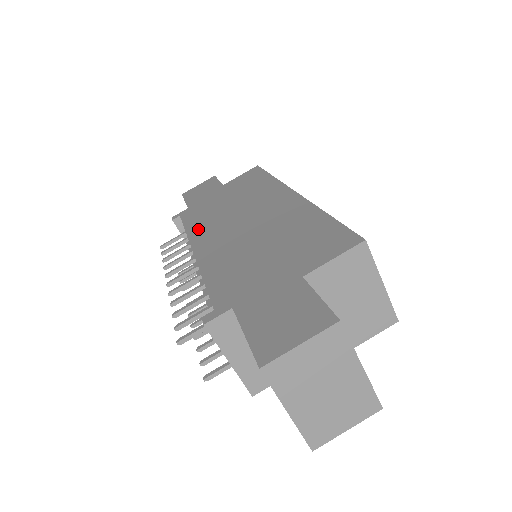
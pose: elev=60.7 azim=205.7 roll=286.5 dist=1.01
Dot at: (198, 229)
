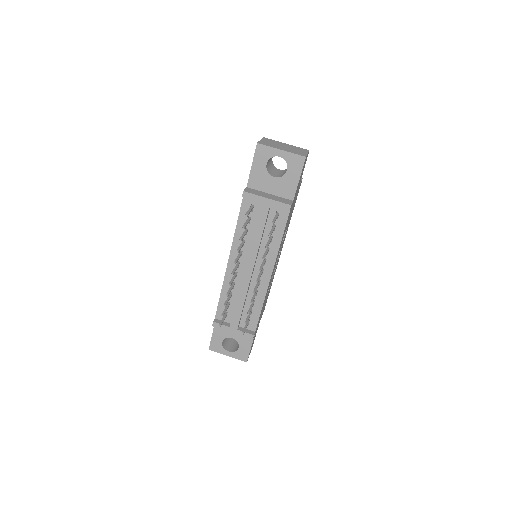
Dot at: occluded
